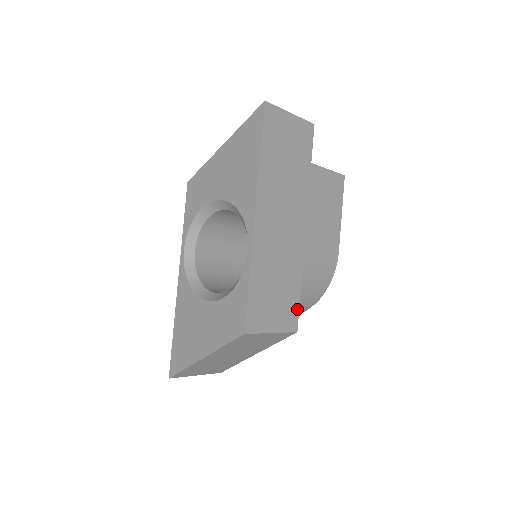
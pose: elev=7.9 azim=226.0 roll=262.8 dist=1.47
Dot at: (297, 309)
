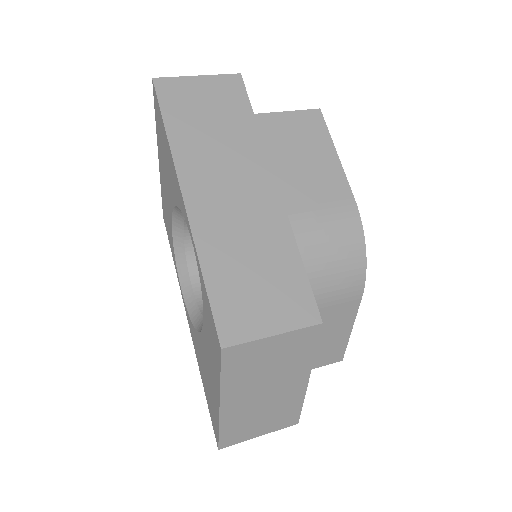
Dot at: (308, 292)
